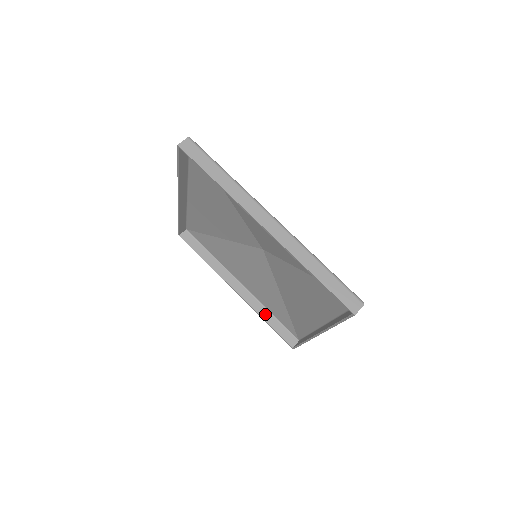
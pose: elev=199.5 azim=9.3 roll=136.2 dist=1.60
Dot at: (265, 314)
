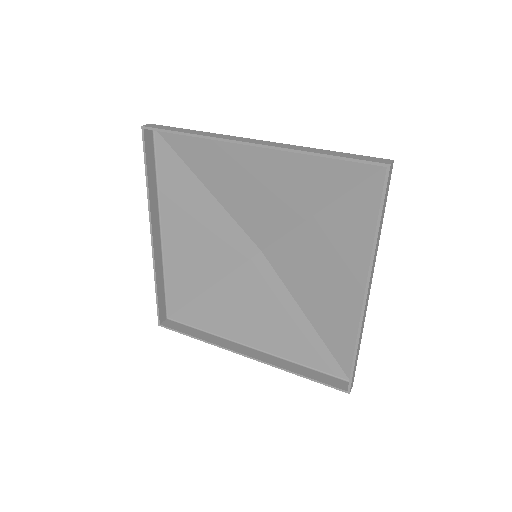
Dot at: (160, 278)
